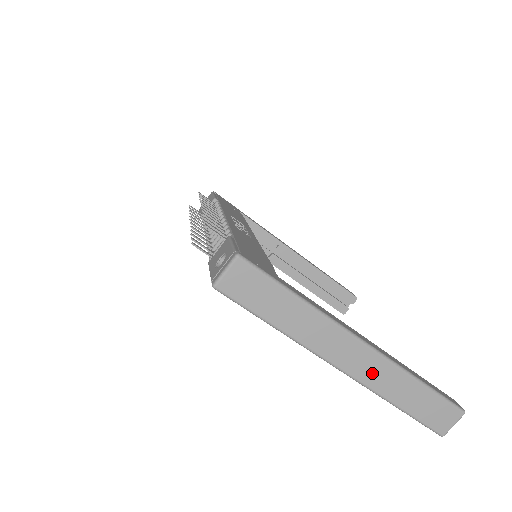
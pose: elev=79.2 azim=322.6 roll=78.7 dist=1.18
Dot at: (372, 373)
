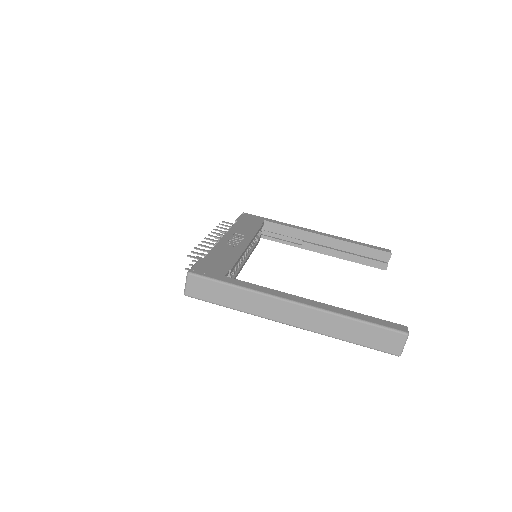
Dot at: (312, 322)
